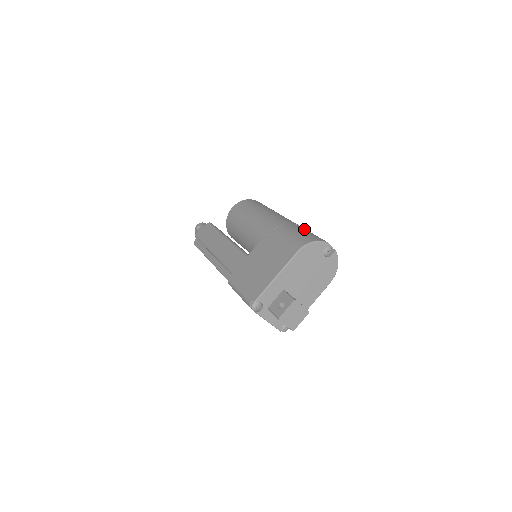
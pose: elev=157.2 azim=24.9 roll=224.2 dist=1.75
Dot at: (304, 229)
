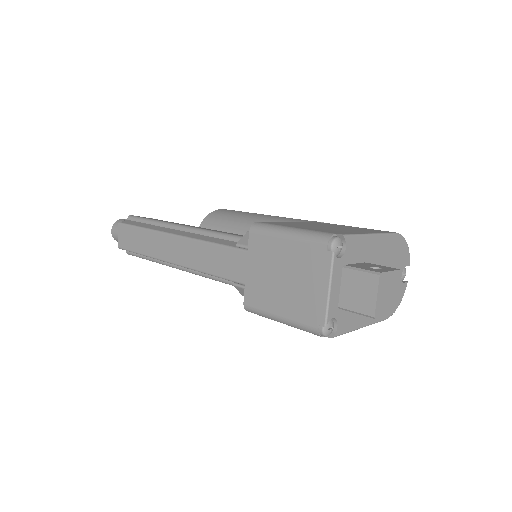
Dot at: occluded
